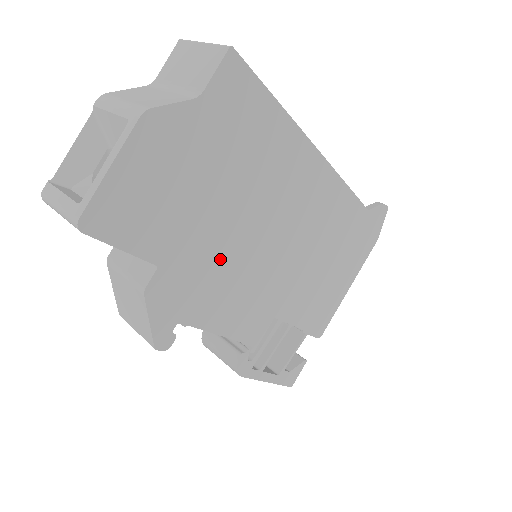
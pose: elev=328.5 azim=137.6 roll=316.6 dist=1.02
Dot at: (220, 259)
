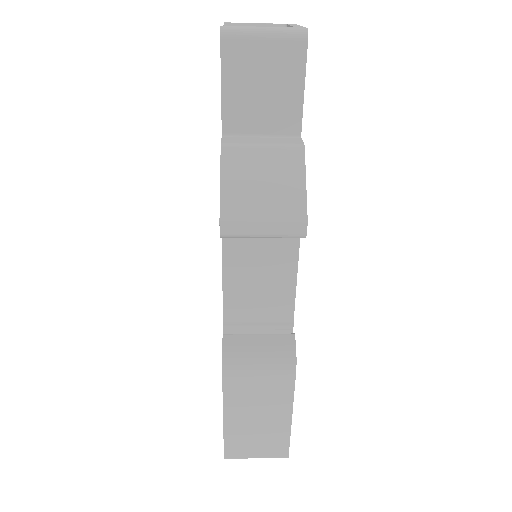
Dot at: occluded
